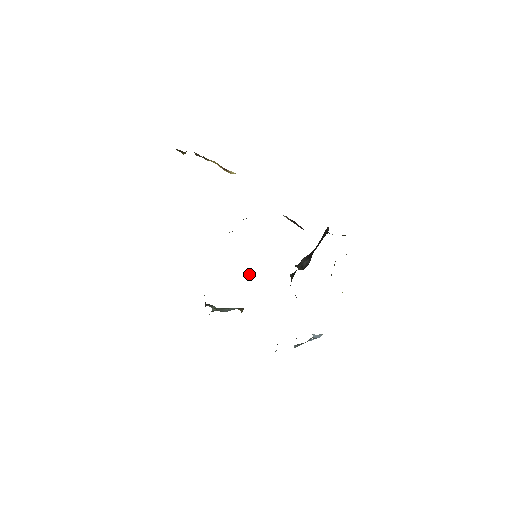
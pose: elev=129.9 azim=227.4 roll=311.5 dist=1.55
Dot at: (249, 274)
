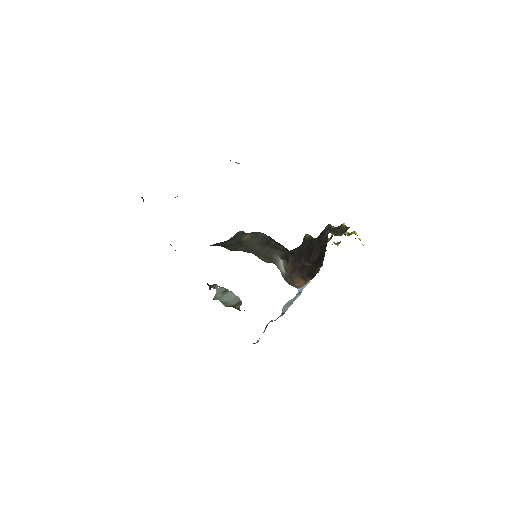
Dot at: occluded
